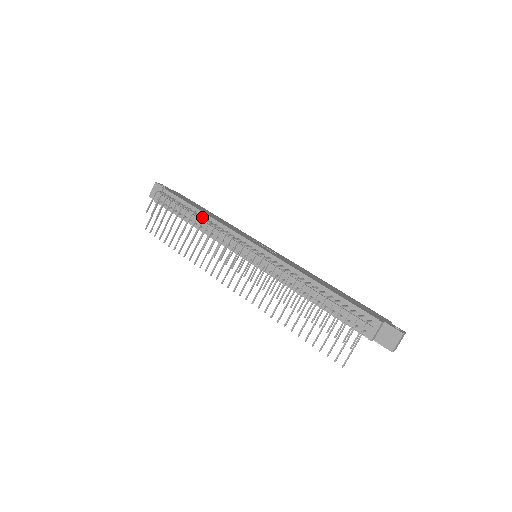
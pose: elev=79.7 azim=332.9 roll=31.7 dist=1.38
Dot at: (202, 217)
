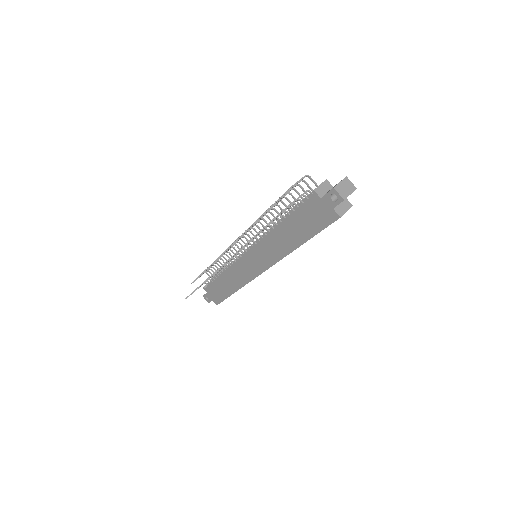
Dot at: occluded
